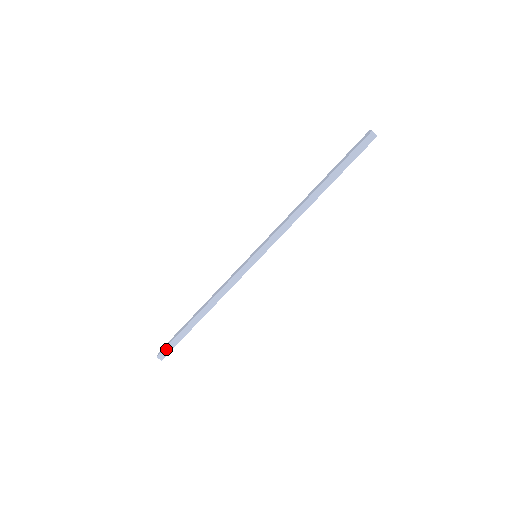
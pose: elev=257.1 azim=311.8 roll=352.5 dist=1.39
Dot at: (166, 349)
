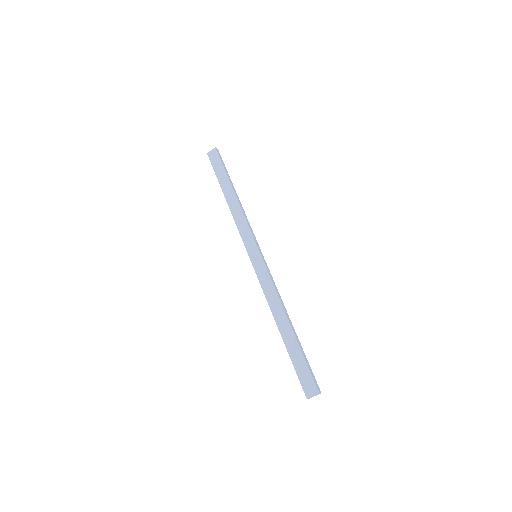
Dot at: (211, 163)
